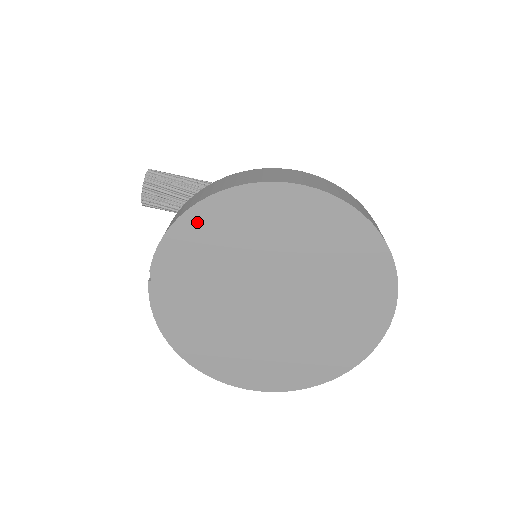
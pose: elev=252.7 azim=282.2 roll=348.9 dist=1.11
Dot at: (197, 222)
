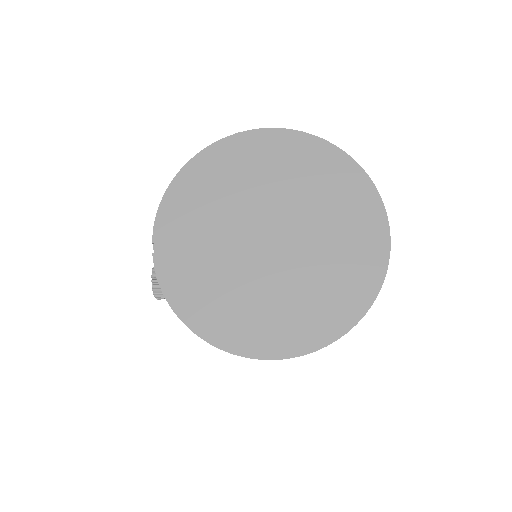
Dot at: (185, 184)
